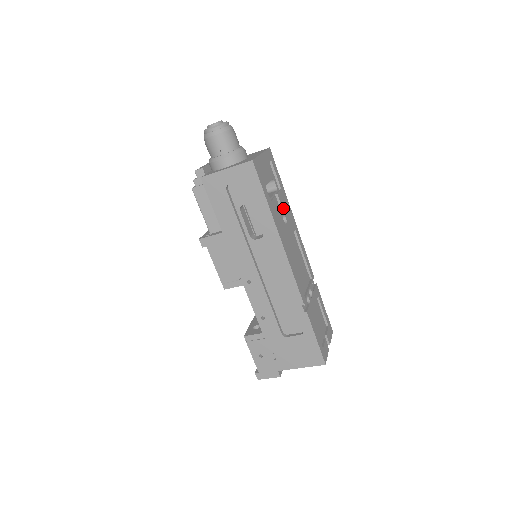
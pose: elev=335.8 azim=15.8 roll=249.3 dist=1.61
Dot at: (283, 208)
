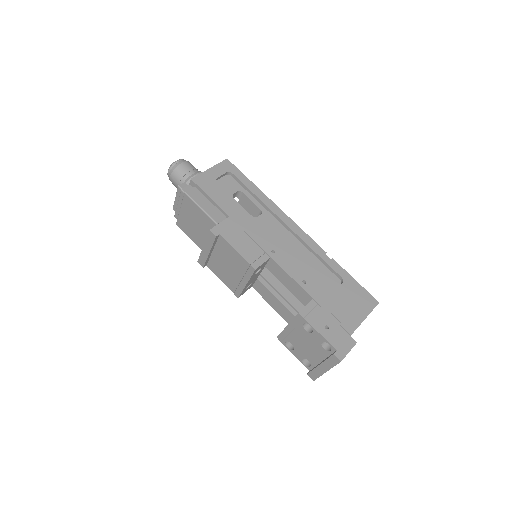
Dot at: occluded
